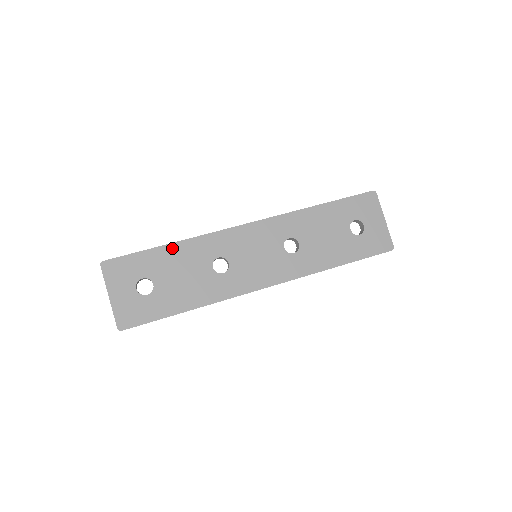
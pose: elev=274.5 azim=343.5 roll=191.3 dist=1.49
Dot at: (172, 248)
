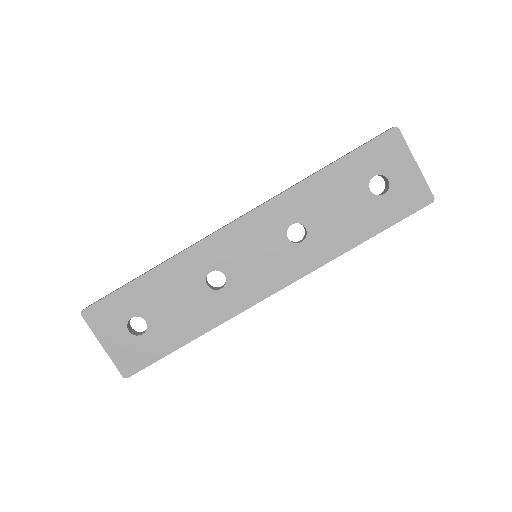
Dot at: (154, 275)
